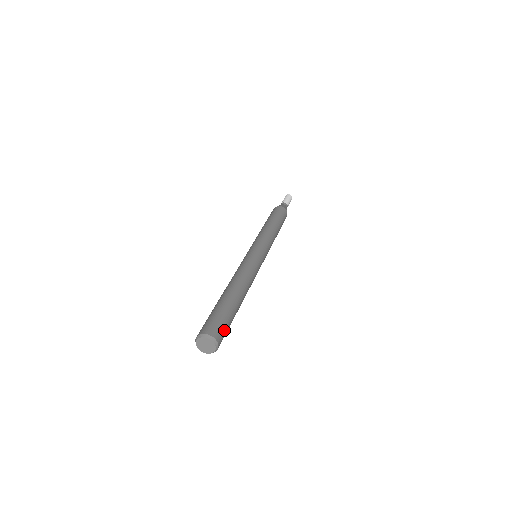
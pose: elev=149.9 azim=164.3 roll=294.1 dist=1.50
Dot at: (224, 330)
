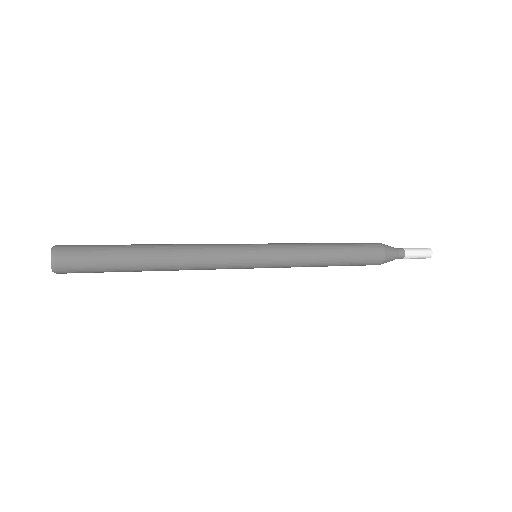
Dot at: (81, 265)
